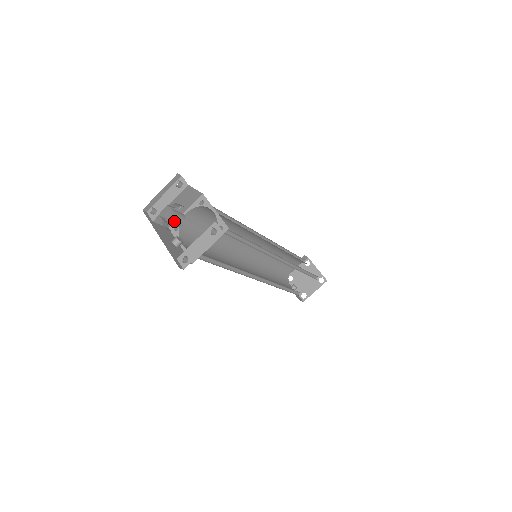
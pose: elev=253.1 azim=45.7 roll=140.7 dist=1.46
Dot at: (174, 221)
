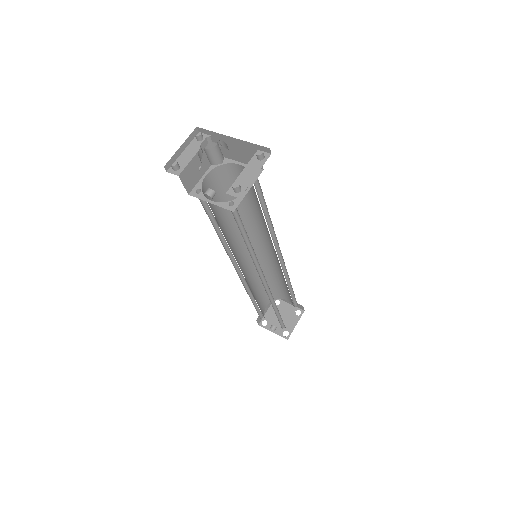
Dot at: (217, 151)
